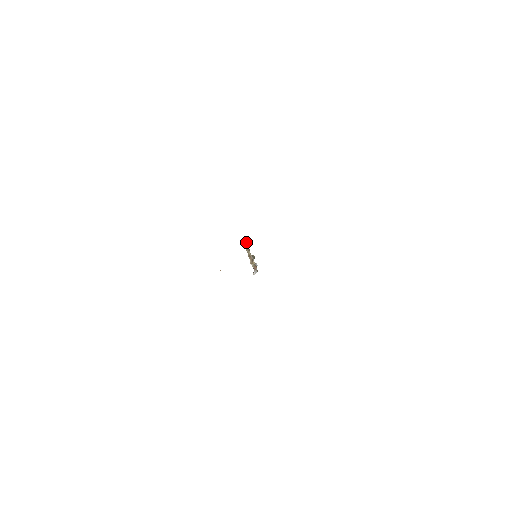
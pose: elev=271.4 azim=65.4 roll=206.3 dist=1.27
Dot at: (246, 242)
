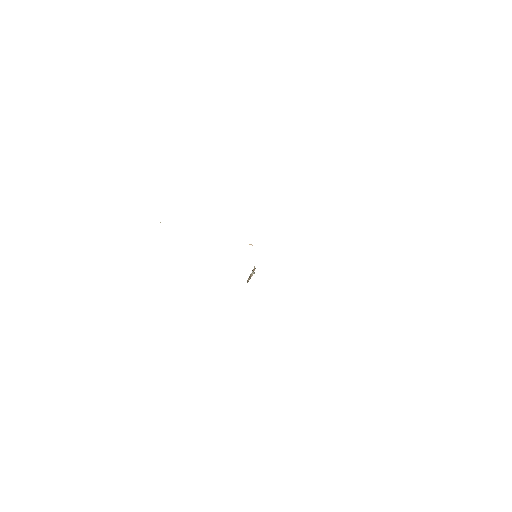
Dot at: (251, 244)
